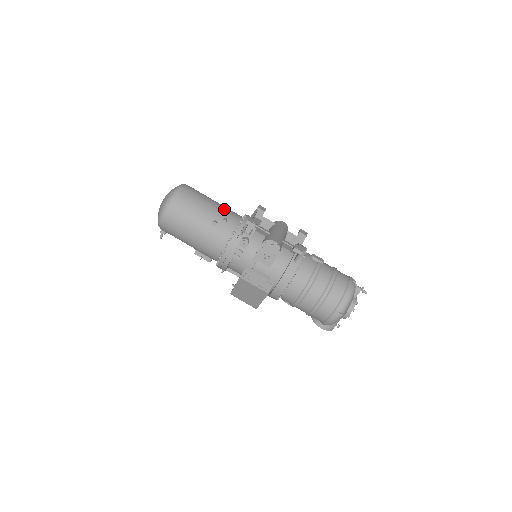
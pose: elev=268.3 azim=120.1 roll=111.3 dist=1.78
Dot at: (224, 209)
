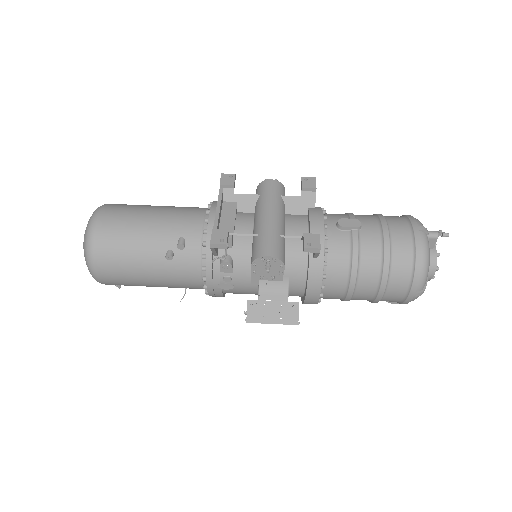
Dot at: (172, 221)
